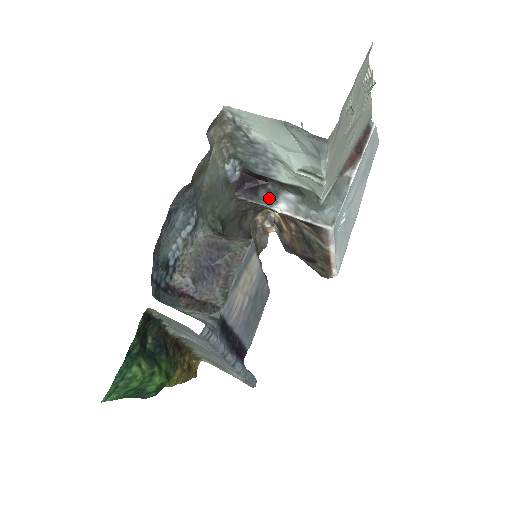
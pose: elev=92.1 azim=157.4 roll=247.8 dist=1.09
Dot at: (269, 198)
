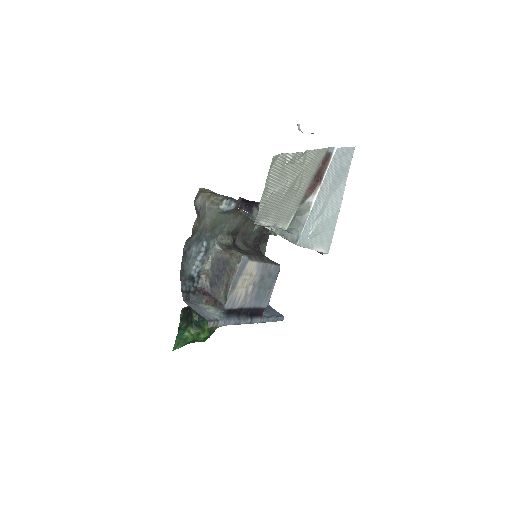
Dot at: occluded
